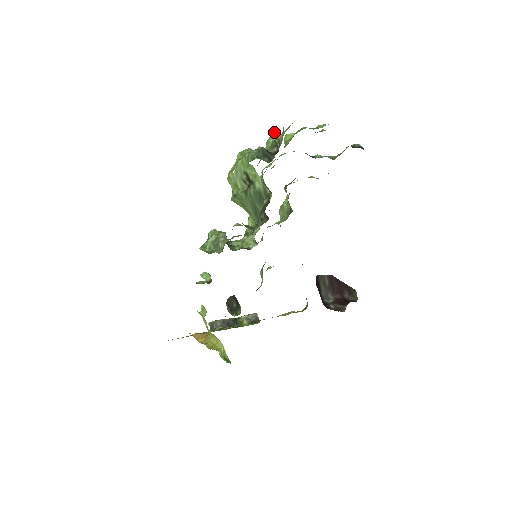
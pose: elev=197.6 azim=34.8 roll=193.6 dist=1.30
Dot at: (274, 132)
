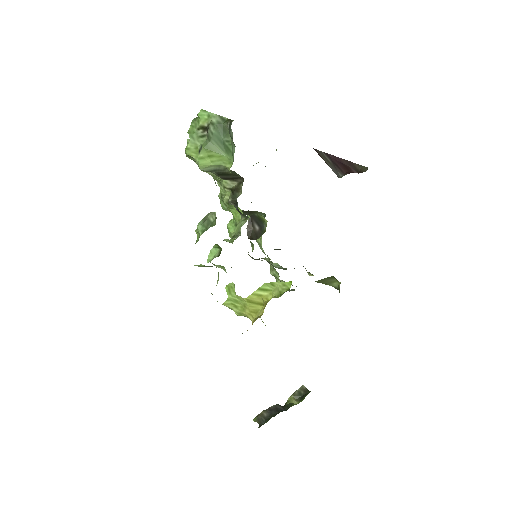
Dot at: occluded
